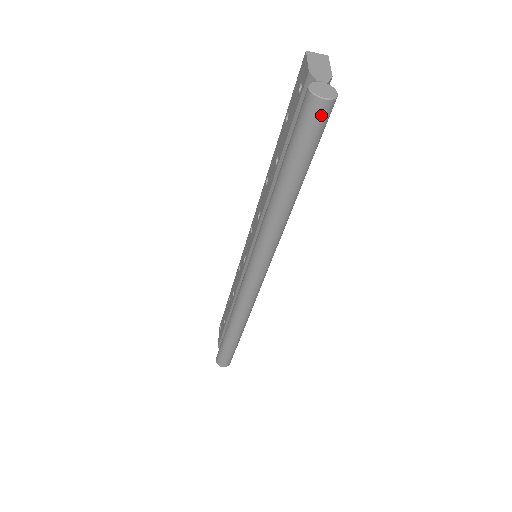
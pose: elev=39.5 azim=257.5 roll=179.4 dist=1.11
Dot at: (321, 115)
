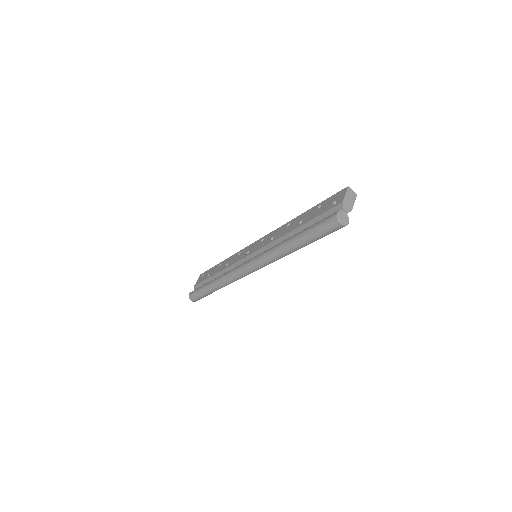
Dot at: (335, 228)
